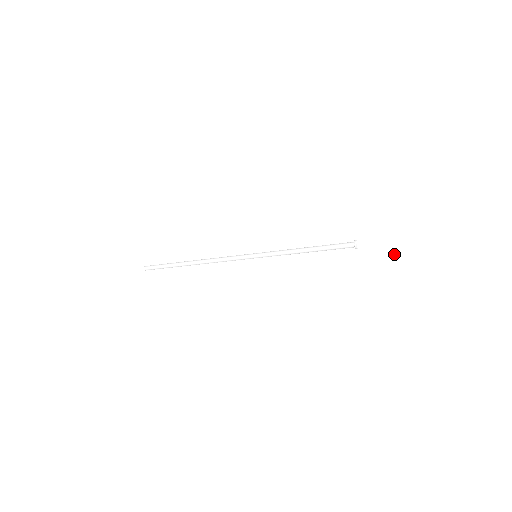
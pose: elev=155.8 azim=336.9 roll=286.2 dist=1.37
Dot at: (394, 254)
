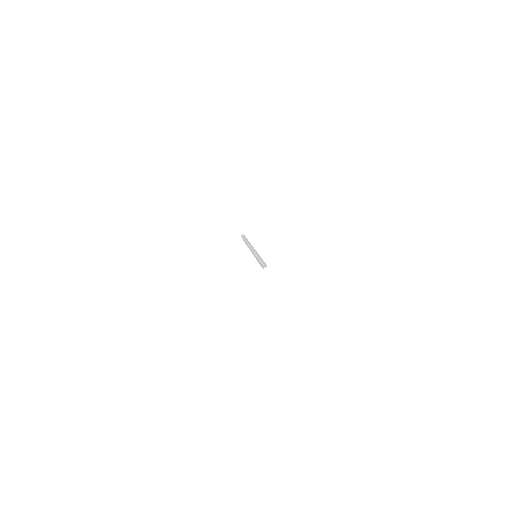
Dot at: (262, 304)
